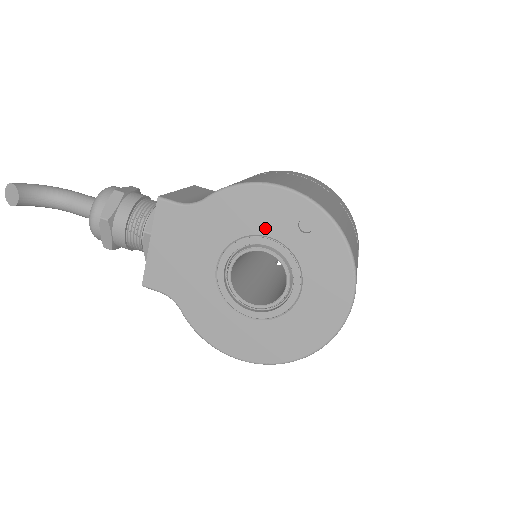
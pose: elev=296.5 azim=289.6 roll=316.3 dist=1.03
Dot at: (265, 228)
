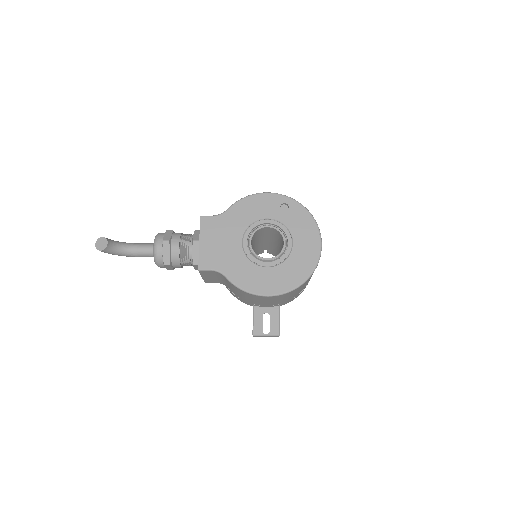
Dot at: (264, 215)
